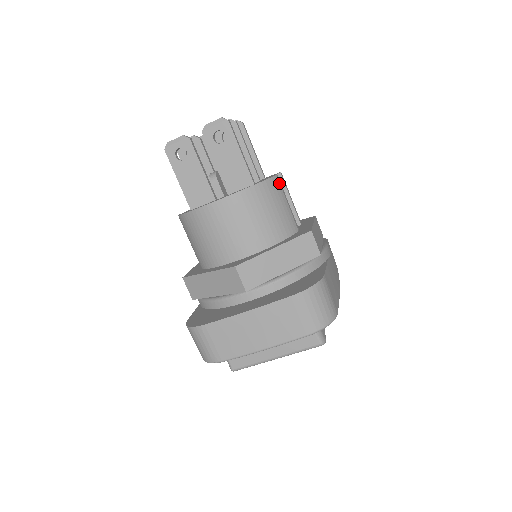
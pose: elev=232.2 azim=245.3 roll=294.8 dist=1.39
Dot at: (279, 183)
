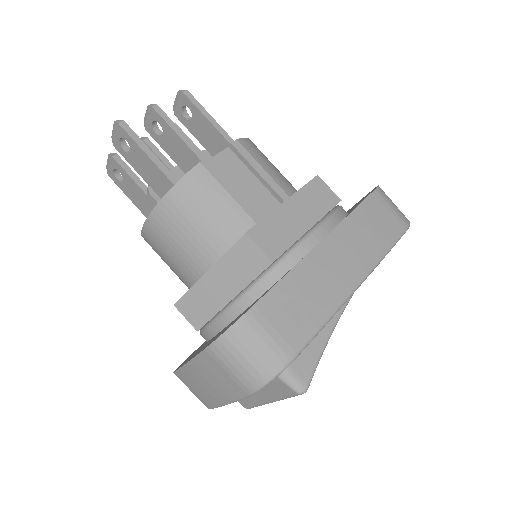
Dot at: (207, 171)
